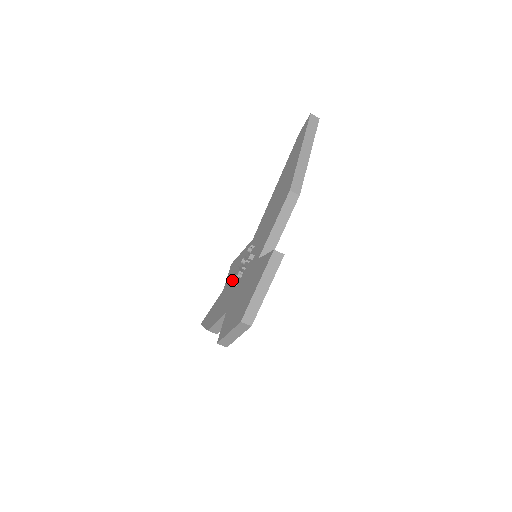
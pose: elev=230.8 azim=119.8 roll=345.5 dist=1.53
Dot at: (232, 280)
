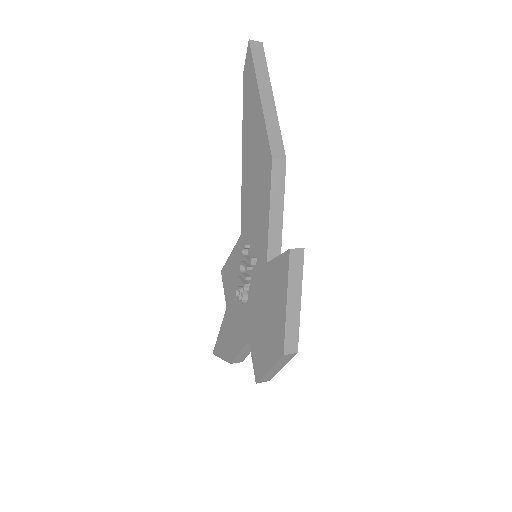
Dot at: (238, 297)
